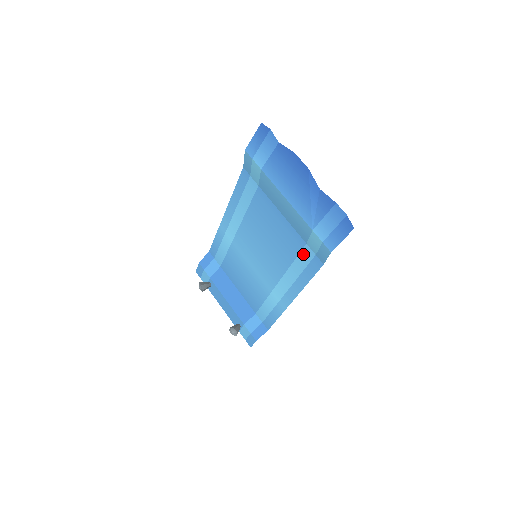
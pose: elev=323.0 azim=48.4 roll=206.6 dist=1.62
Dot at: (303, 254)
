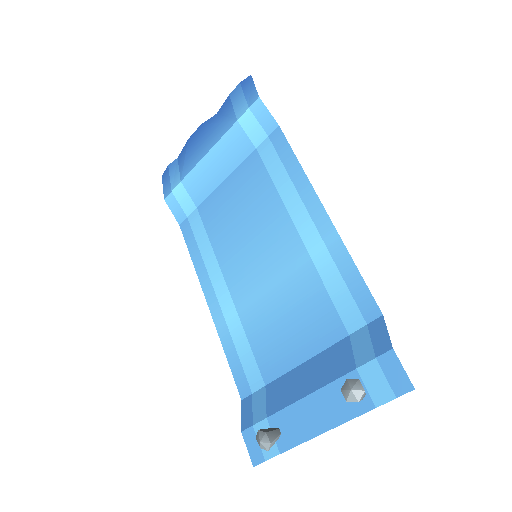
Dot at: (265, 158)
